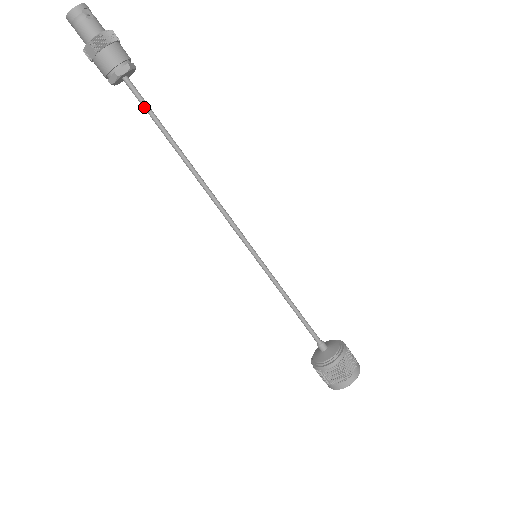
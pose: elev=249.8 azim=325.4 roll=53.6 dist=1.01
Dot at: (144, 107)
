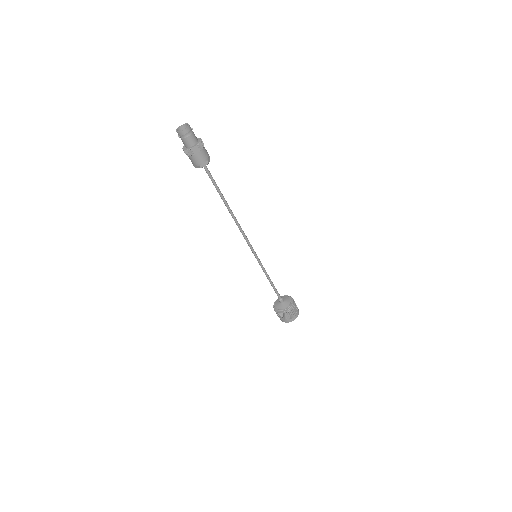
Dot at: (212, 179)
